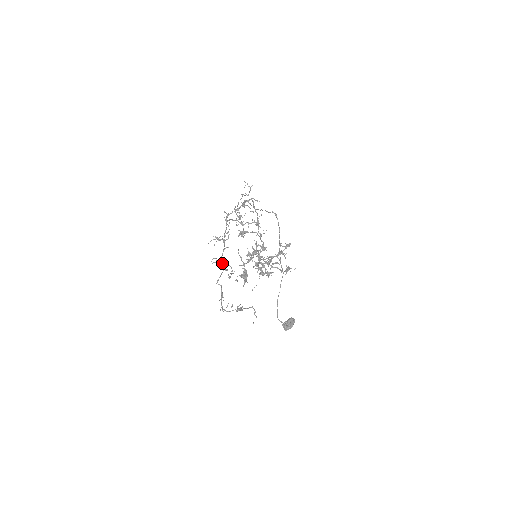
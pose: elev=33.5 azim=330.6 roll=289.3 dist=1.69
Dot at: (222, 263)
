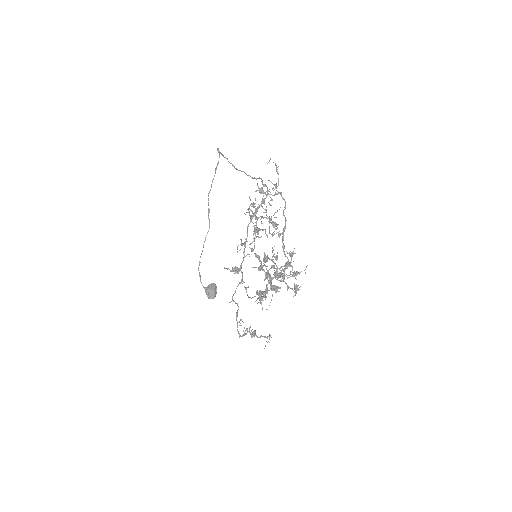
Dot at: (238, 272)
